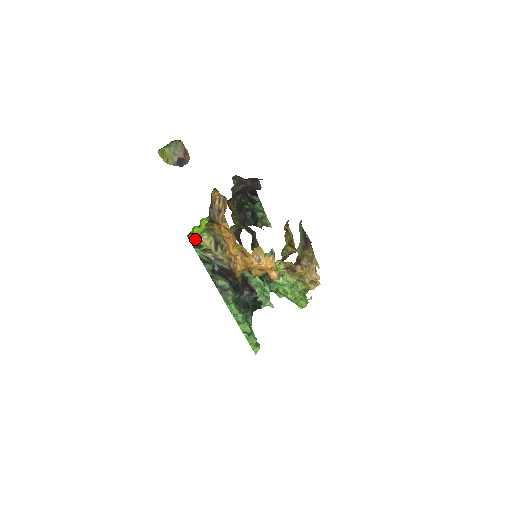
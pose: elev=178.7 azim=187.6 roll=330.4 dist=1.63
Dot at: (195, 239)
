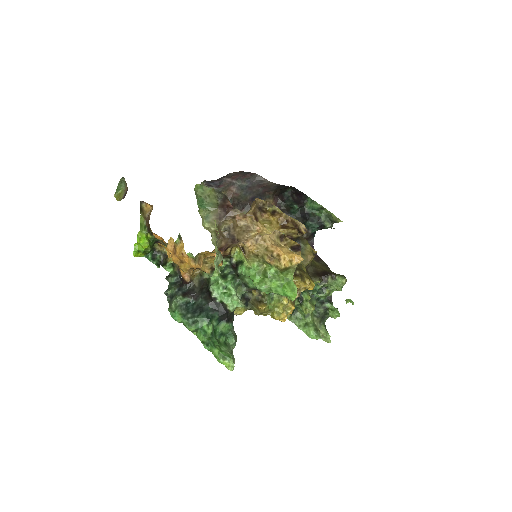
Dot at: (164, 258)
